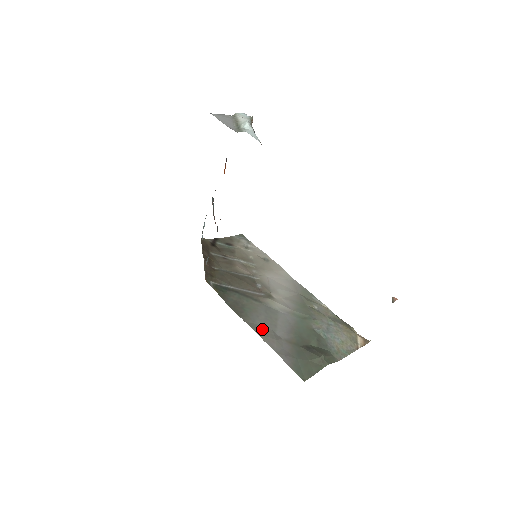
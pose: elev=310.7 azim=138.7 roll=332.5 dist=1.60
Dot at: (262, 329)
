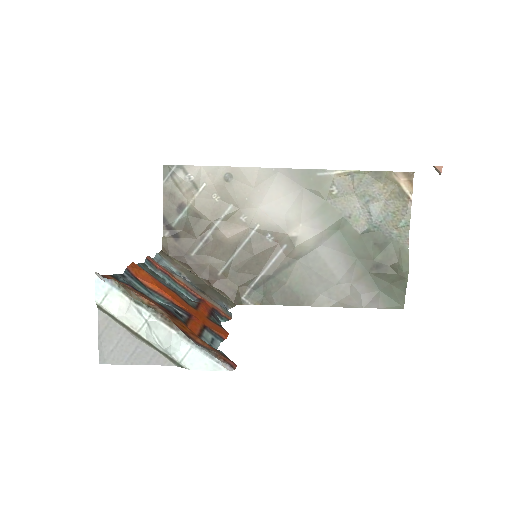
Dot at: (329, 296)
